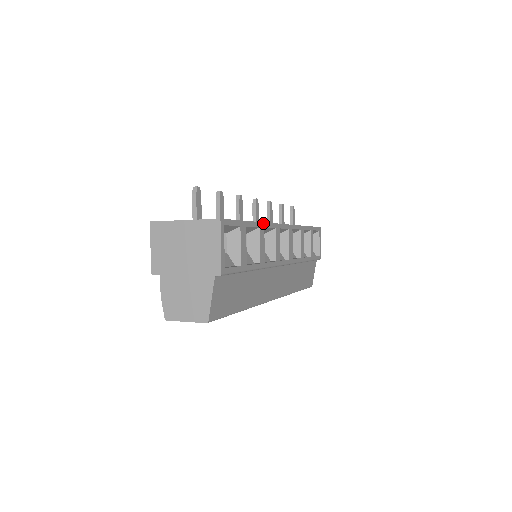
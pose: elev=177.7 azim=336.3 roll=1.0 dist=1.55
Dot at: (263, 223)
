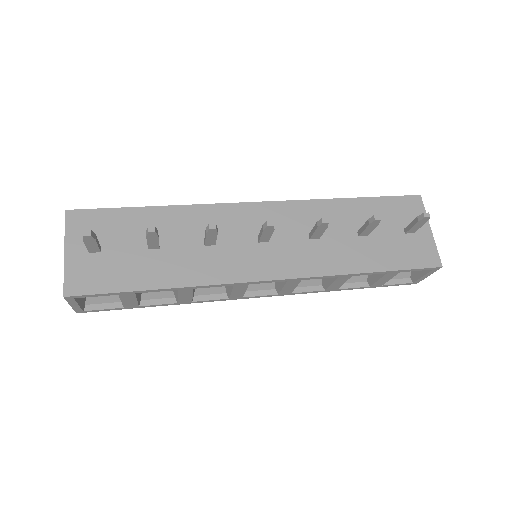
Dot at: (191, 287)
